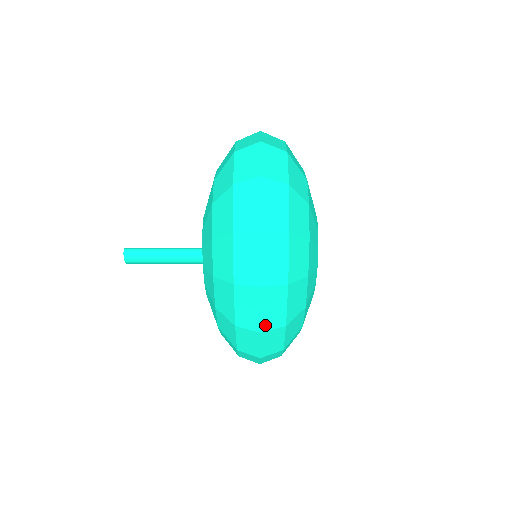
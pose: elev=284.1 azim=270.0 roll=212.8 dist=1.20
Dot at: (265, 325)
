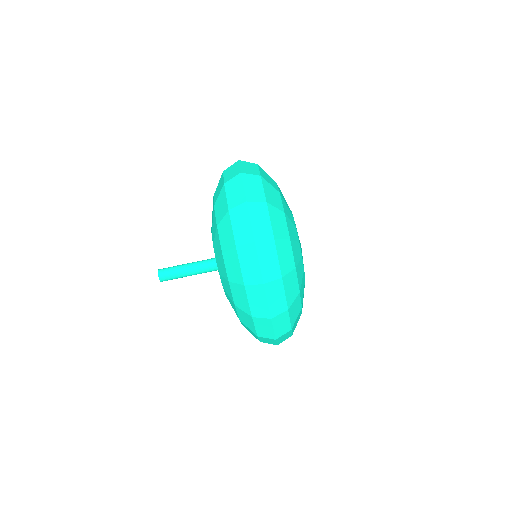
Dot at: (265, 277)
